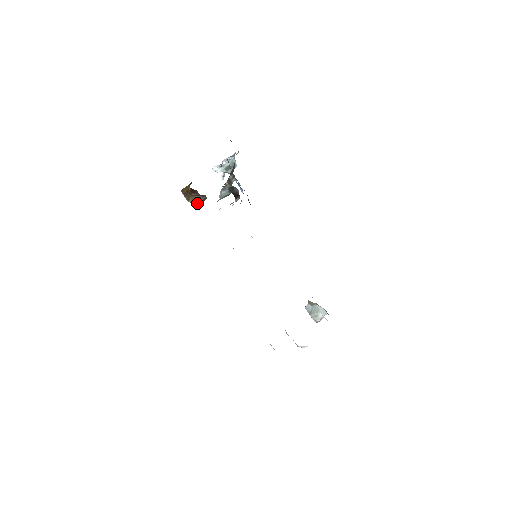
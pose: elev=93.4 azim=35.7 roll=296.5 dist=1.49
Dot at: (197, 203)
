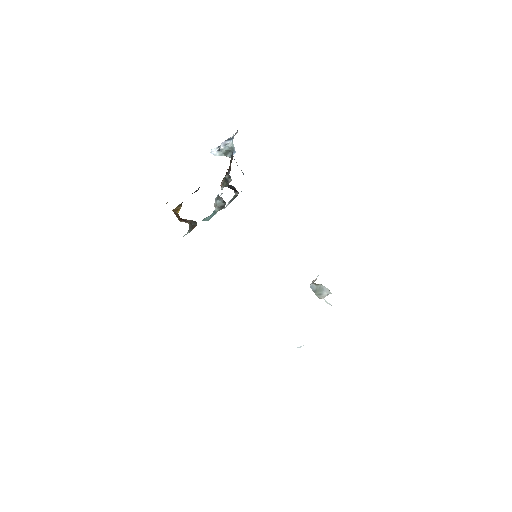
Dot at: (189, 224)
